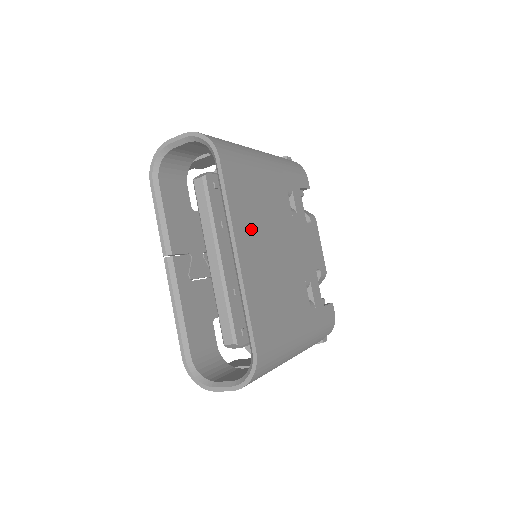
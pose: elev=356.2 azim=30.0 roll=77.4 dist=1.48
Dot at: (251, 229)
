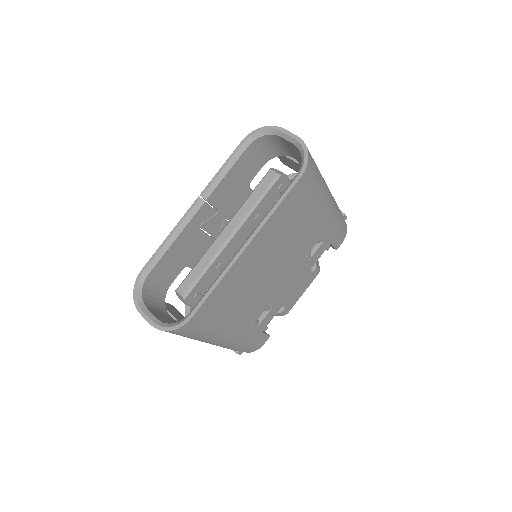
Dot at: (272, 240)
